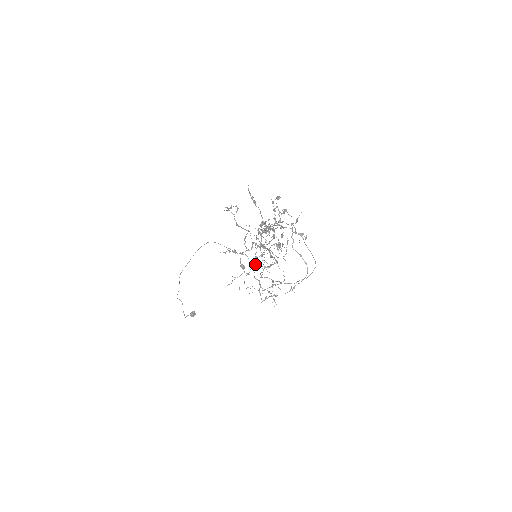
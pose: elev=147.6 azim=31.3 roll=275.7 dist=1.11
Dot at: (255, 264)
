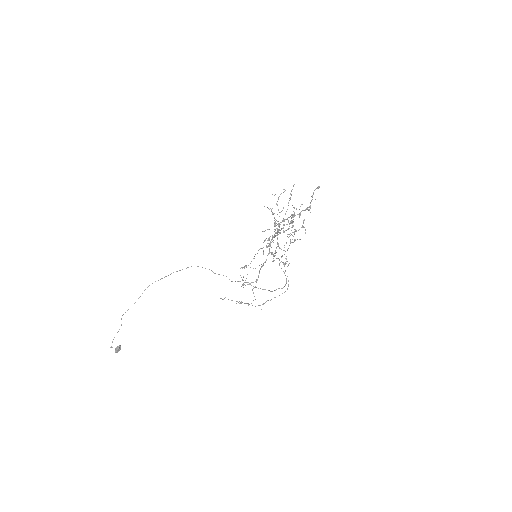
Dot at: occluded
